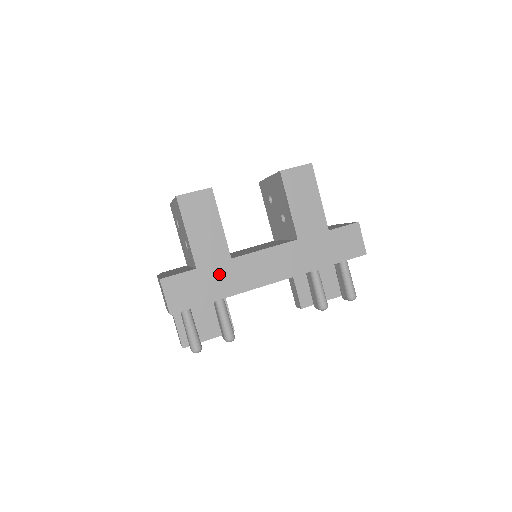
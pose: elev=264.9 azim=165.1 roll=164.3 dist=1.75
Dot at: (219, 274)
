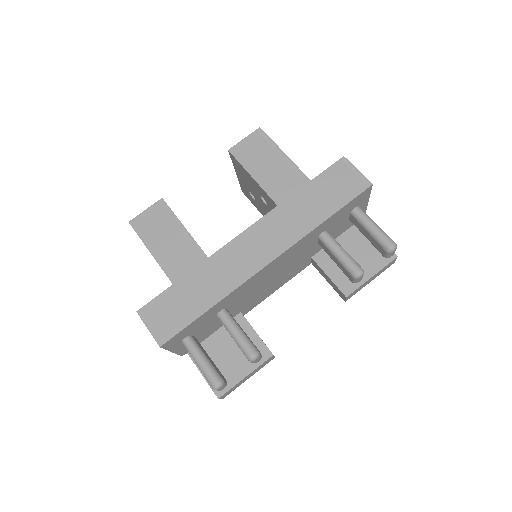
Dot at: (200, 280)
